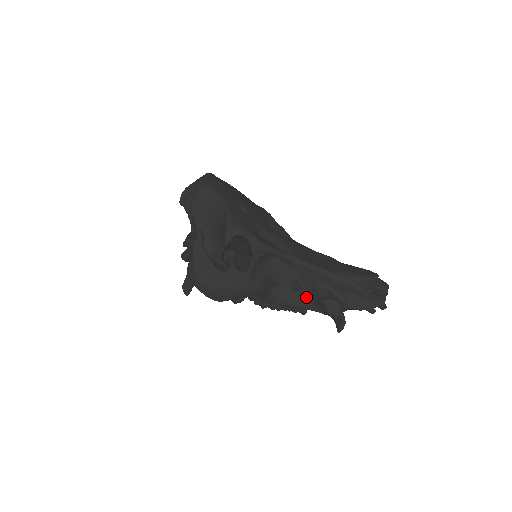
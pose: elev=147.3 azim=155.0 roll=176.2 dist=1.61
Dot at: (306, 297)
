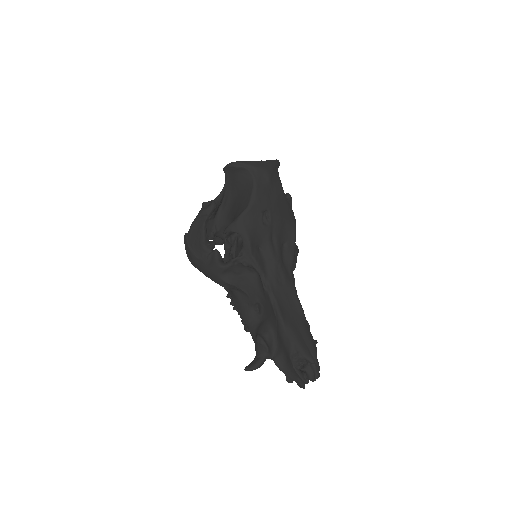
Dot at: (256, 321)
